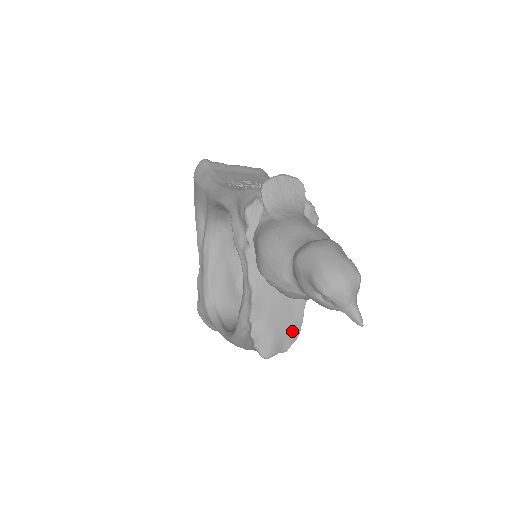
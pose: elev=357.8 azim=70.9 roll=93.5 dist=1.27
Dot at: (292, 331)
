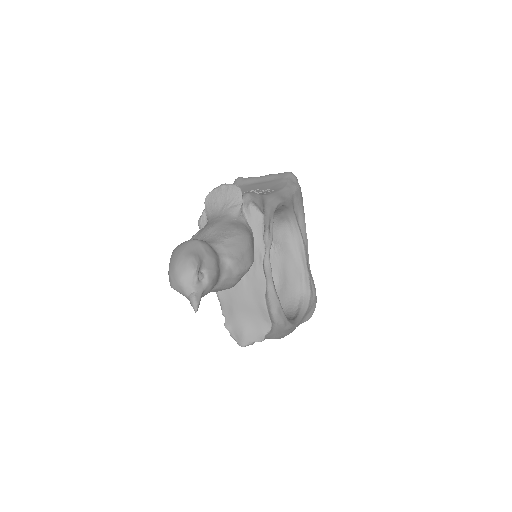
Dot at: (262, 321)
